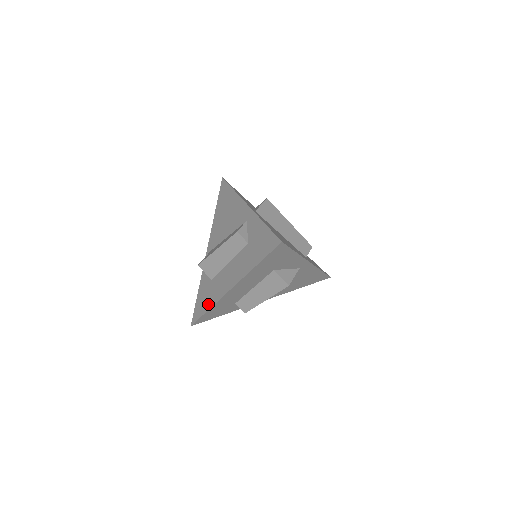
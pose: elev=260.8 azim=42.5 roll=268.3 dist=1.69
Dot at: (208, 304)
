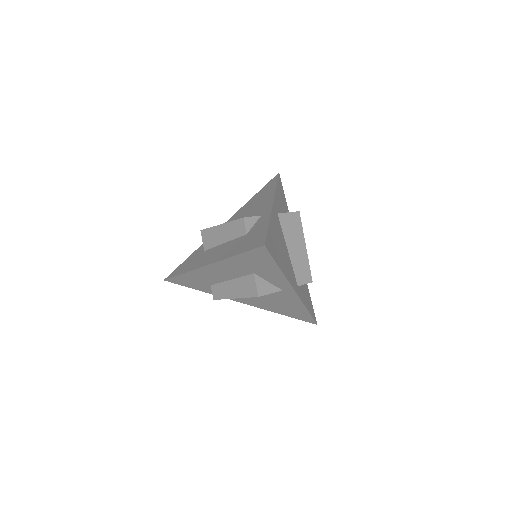
Dot at: (186, 269)
